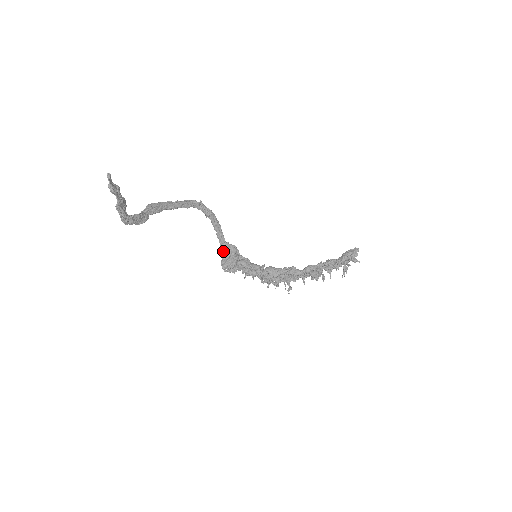
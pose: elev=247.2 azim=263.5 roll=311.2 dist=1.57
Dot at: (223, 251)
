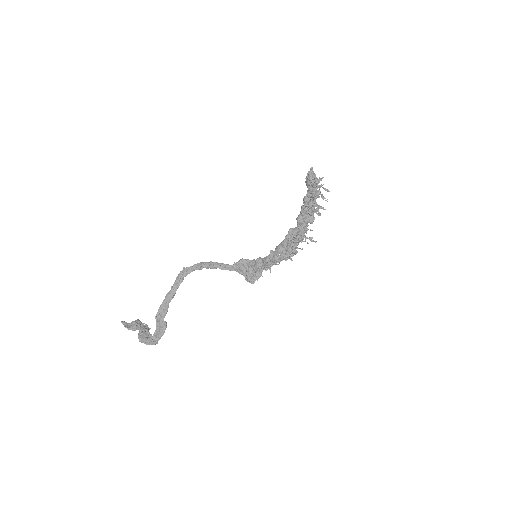
Dot at: (238, 272)
